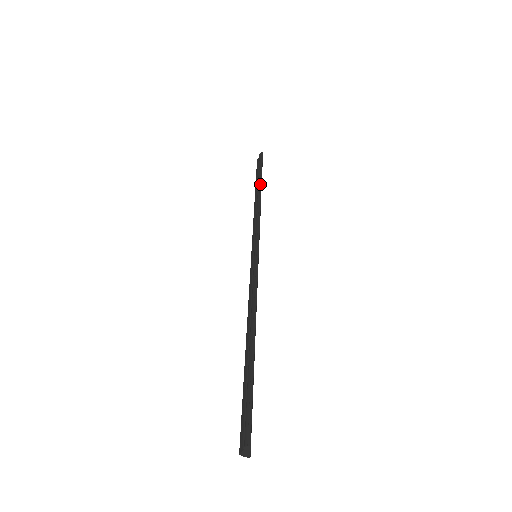
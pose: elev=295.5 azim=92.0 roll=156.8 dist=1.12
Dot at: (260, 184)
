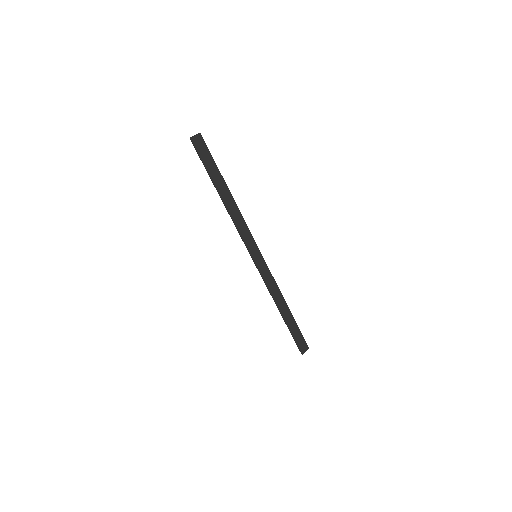
Dot at: occluded
